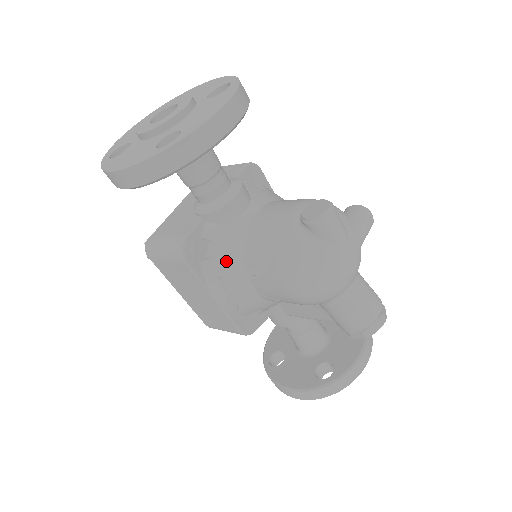
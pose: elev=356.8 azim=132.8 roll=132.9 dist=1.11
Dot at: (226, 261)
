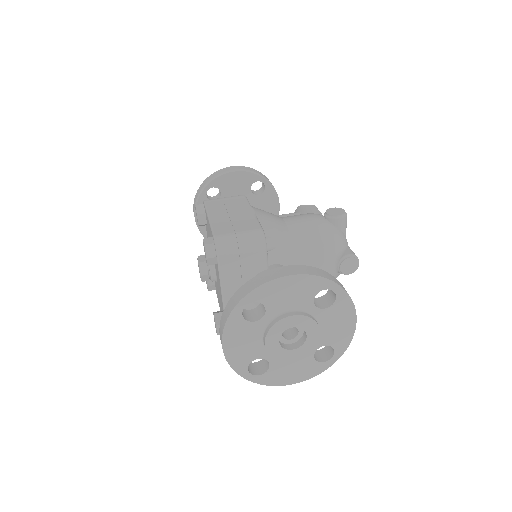
Dot at: occluded
